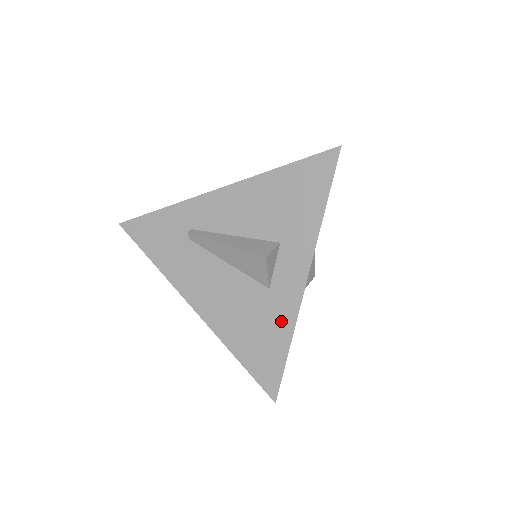
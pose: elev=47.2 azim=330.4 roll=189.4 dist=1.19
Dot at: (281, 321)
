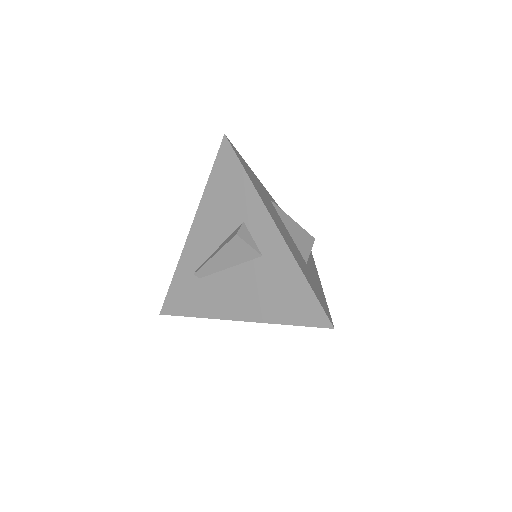
Dot at: (286, 268)
